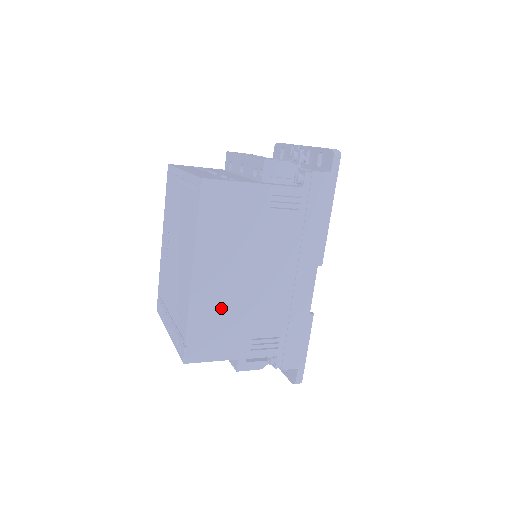
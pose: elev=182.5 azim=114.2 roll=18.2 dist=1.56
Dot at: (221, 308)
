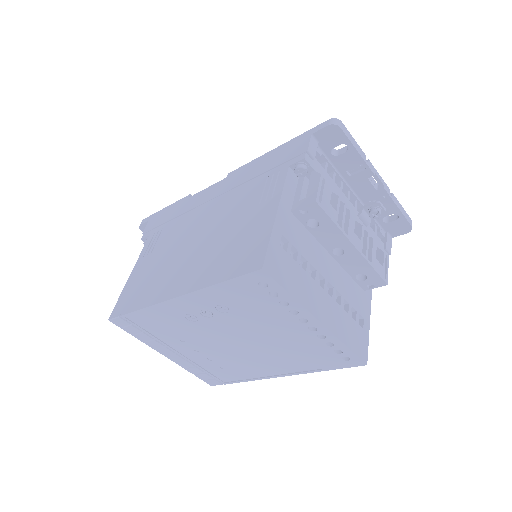
Dot at: occluded
